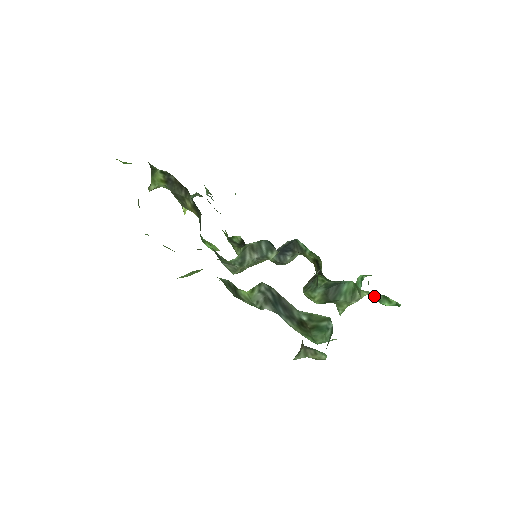
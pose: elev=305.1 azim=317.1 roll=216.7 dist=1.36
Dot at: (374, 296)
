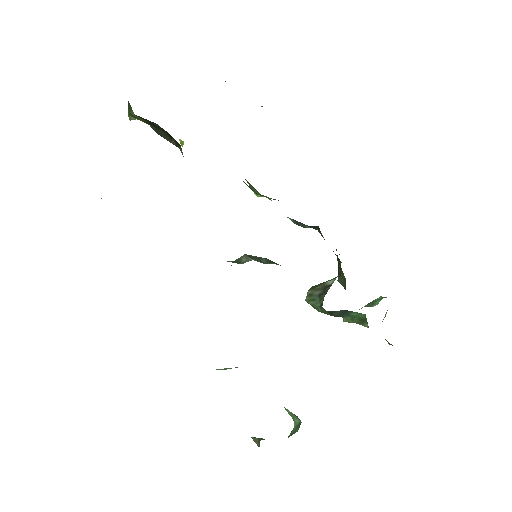
Dot at: occluded
